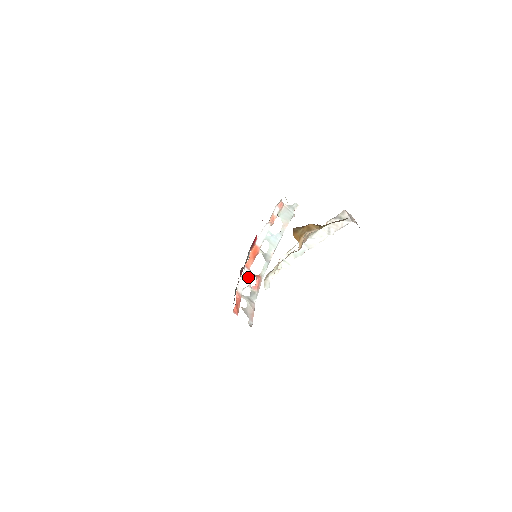
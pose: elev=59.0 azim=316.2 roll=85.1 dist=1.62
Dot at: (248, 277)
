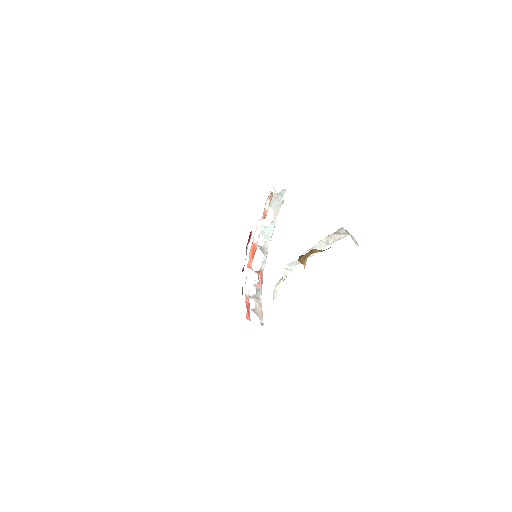
Dot at: (251, 277)
